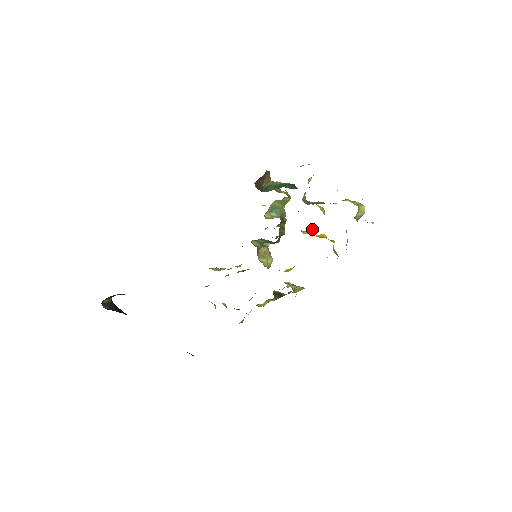
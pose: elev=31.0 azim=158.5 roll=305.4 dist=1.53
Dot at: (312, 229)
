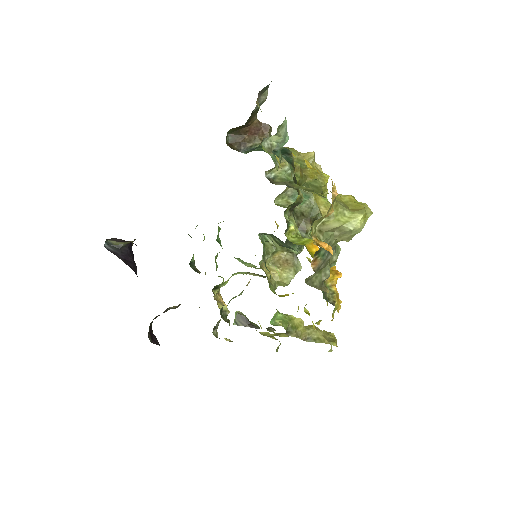
Dot at: occluded
